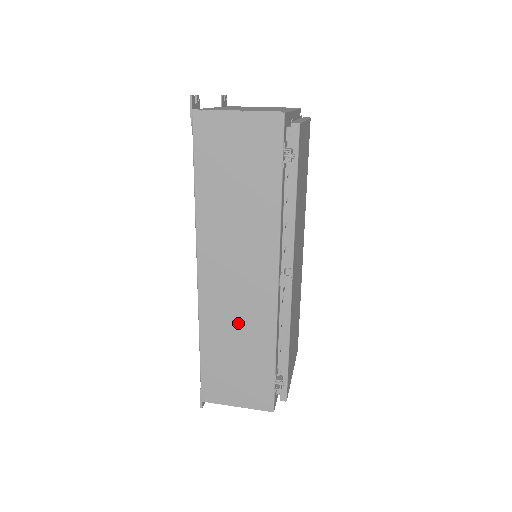
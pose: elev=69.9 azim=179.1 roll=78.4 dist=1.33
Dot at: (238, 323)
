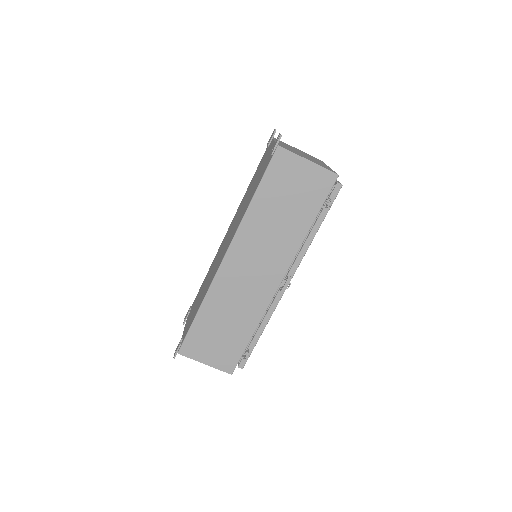
Dot at: (237, 303)
